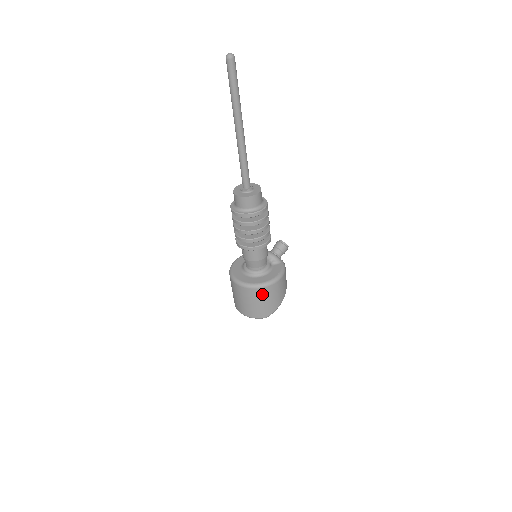
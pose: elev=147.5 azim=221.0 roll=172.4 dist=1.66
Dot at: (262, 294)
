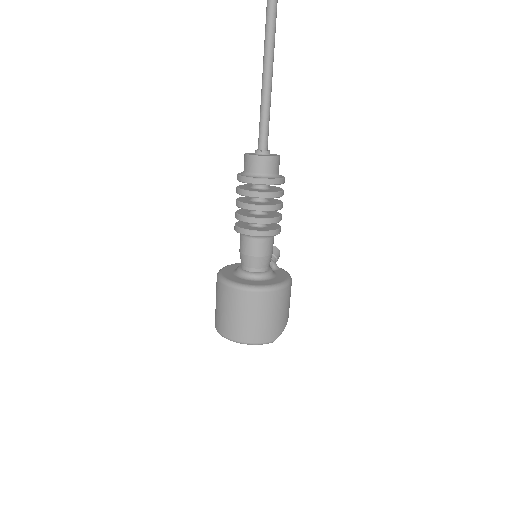
Dot at: (276, 301)
